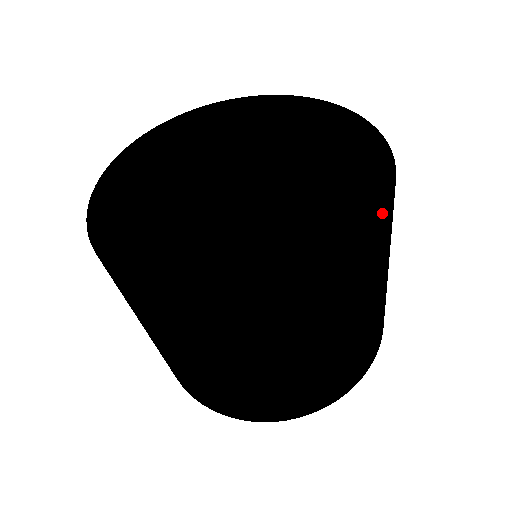
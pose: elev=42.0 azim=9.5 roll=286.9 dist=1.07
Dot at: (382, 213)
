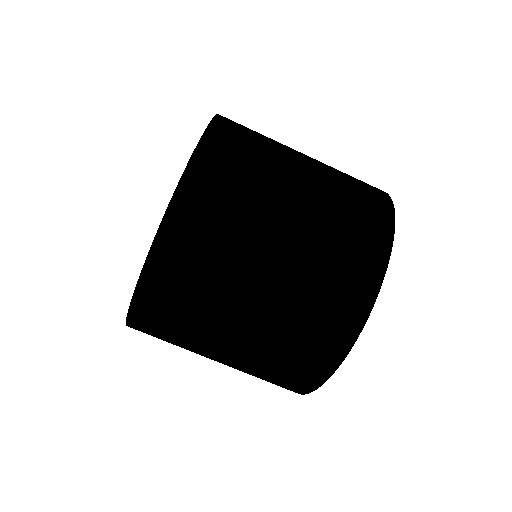
Dot at: (205, 130)
